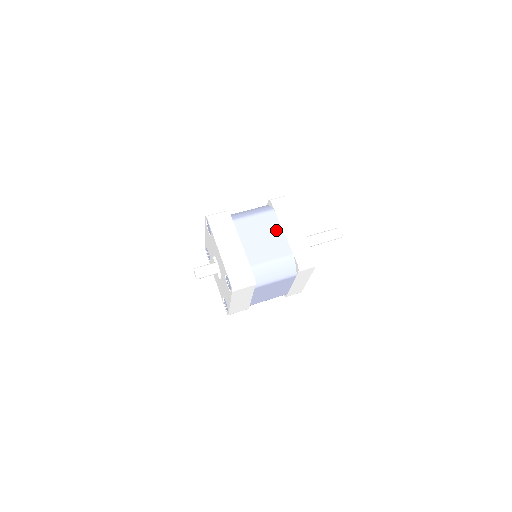
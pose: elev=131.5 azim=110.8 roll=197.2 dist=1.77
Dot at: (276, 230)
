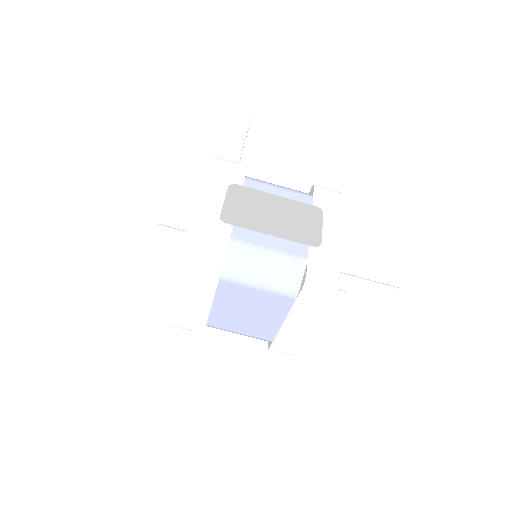
Dot at: (275, 316)
